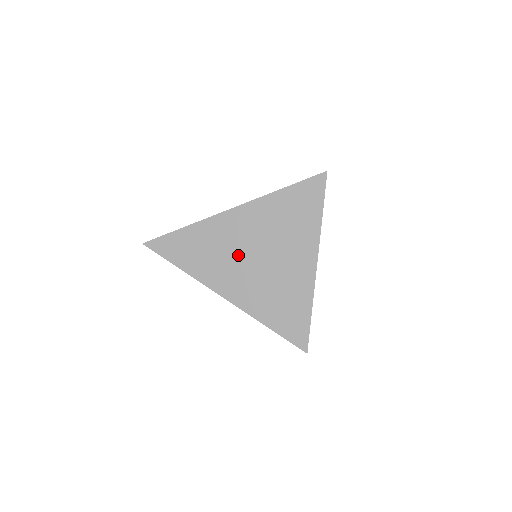
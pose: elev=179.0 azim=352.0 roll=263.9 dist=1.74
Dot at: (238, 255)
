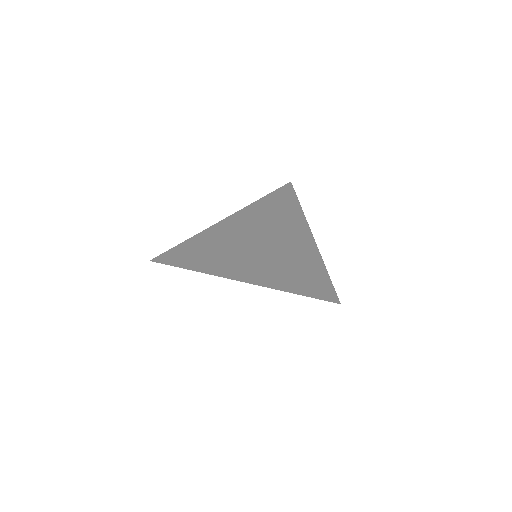
Dot at: (239, 258)
